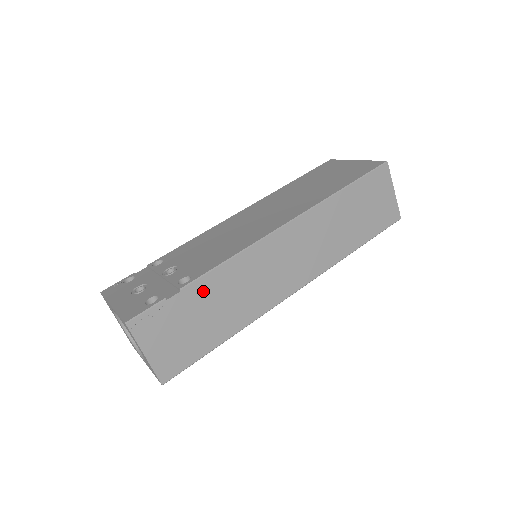
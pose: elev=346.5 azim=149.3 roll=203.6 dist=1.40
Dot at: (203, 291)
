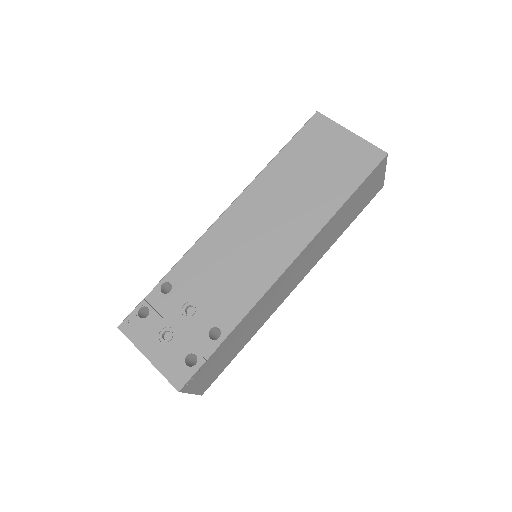
Dot at: (232, 337)
